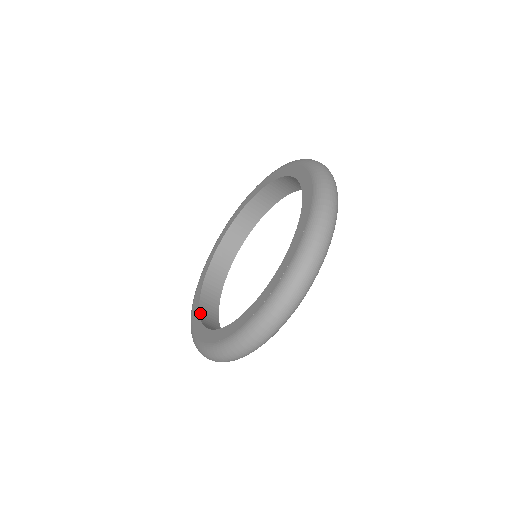
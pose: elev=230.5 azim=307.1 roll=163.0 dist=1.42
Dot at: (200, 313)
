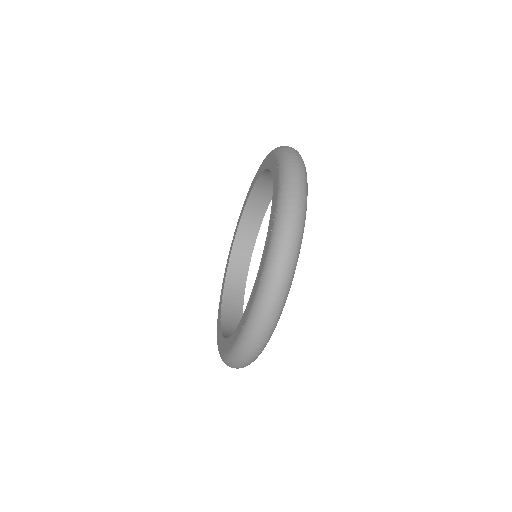
Dot at: (221, 324)
